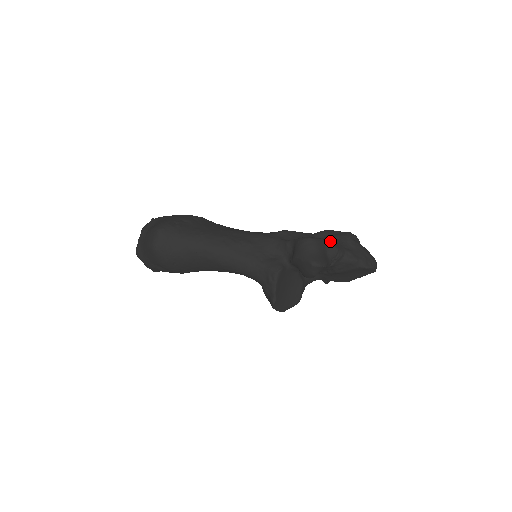
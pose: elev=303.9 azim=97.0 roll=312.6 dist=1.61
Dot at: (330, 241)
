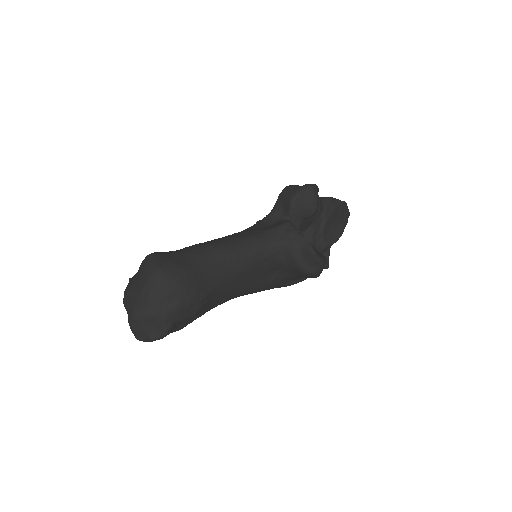
Dot at: occluded
